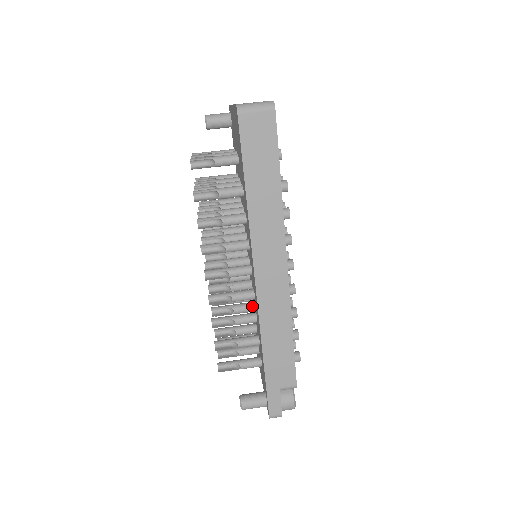
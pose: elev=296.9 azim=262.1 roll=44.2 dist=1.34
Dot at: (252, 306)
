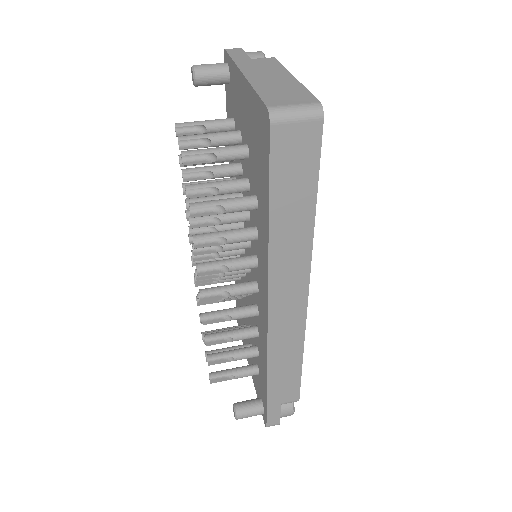
Dot at: occluded
